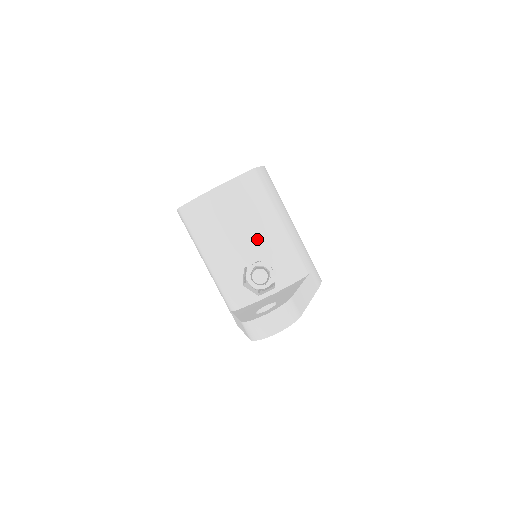
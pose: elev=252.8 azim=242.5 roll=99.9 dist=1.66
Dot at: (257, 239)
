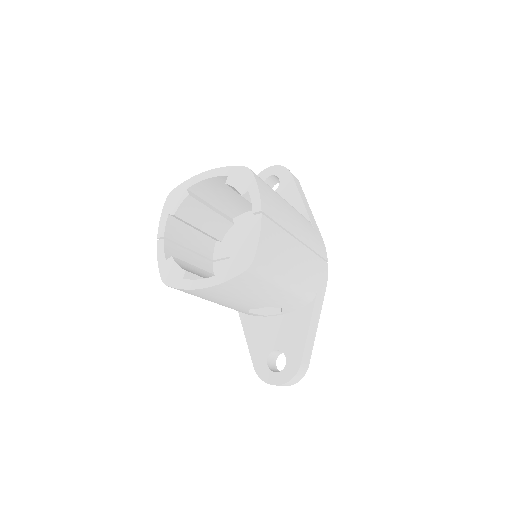
Dot at: (261, 301)
